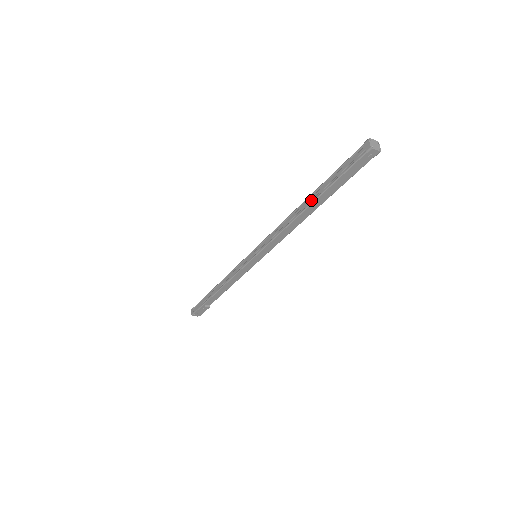
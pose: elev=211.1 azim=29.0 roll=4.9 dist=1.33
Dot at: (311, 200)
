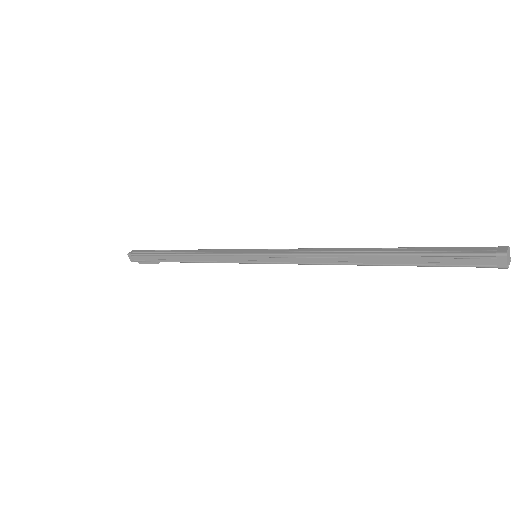
Dot at: (378, 262)
